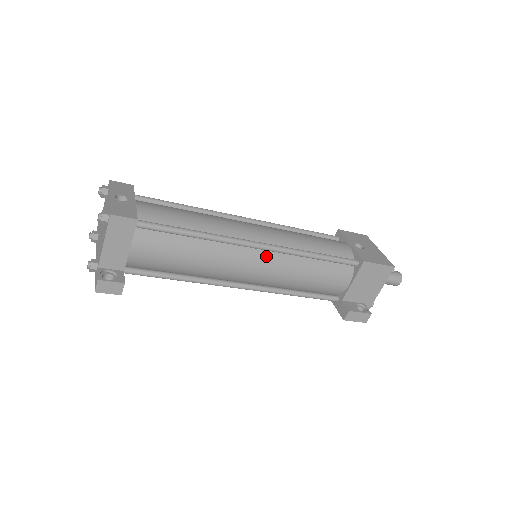
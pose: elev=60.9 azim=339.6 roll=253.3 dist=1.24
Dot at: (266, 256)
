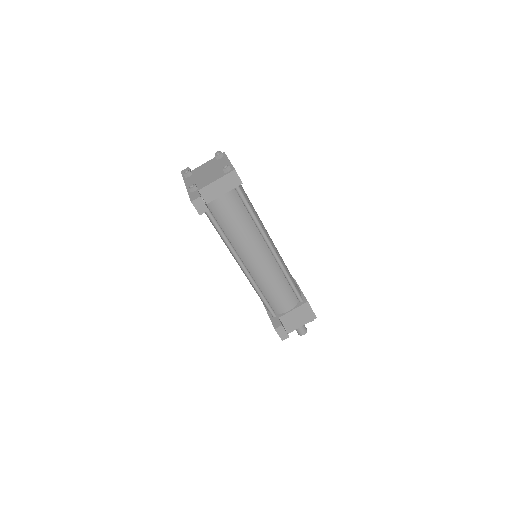
Dot at: (270, 258)
